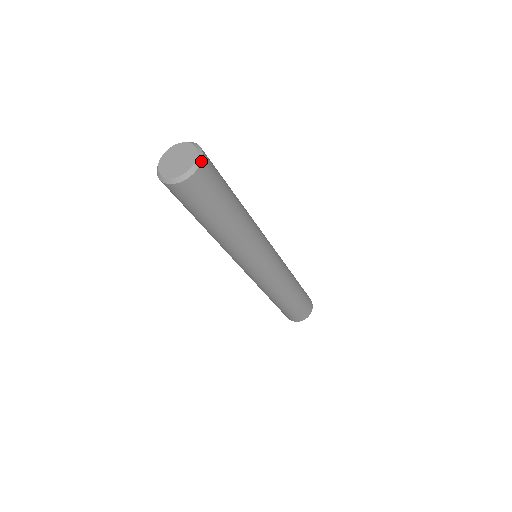
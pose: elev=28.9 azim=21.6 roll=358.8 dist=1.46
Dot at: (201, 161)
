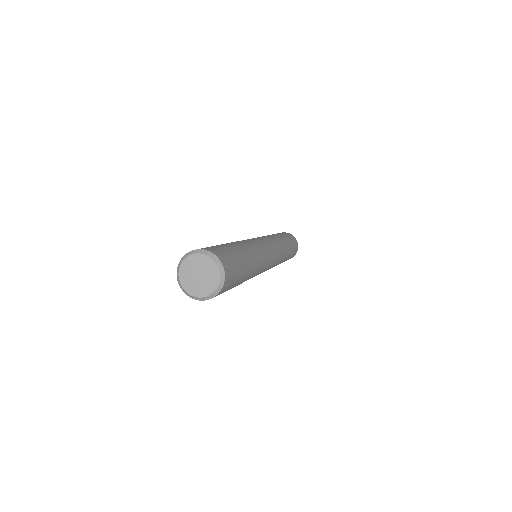
Dot at: (223, 286)
